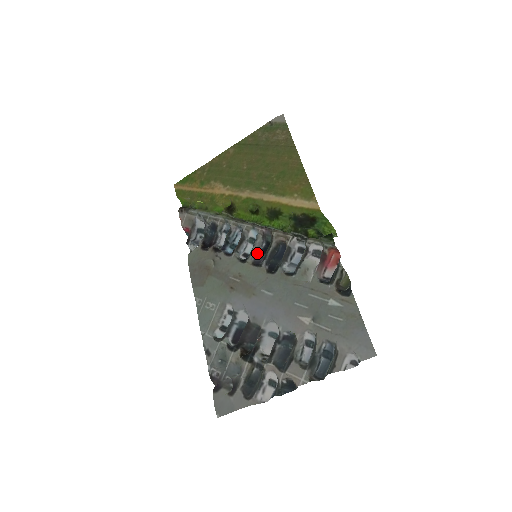
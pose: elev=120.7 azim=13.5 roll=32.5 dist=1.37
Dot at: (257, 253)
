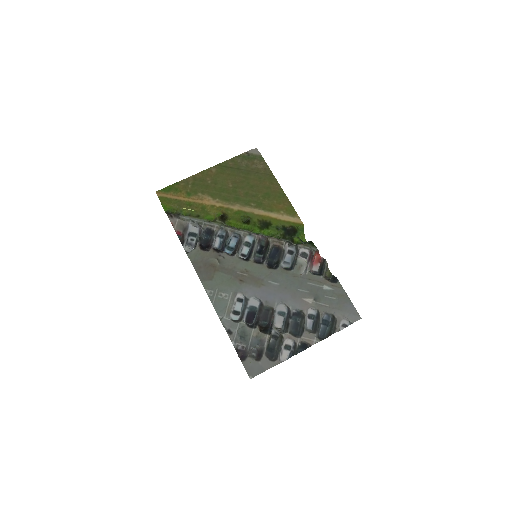
Dot at: (255, 254)
